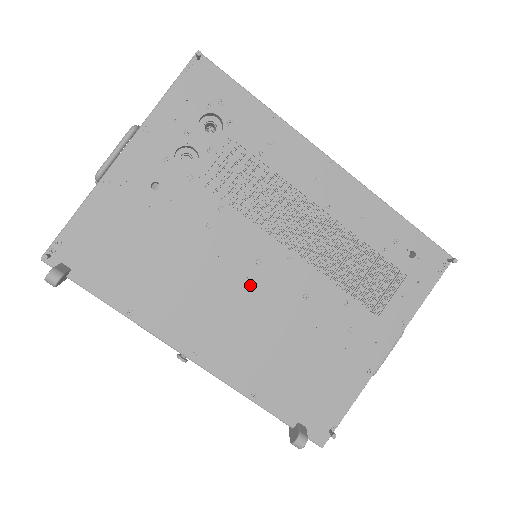
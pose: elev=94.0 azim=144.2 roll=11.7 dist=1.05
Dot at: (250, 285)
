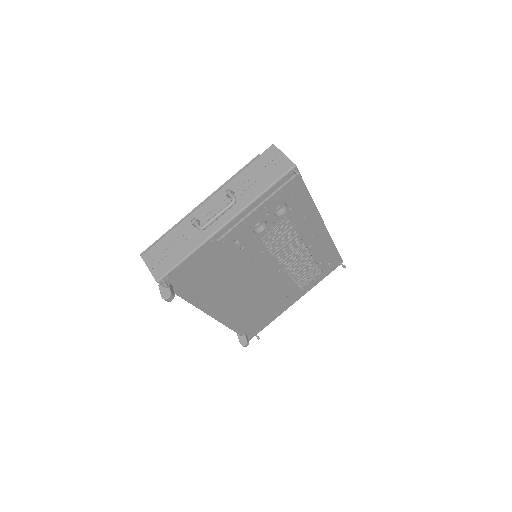
Dot at: (256, 283)
